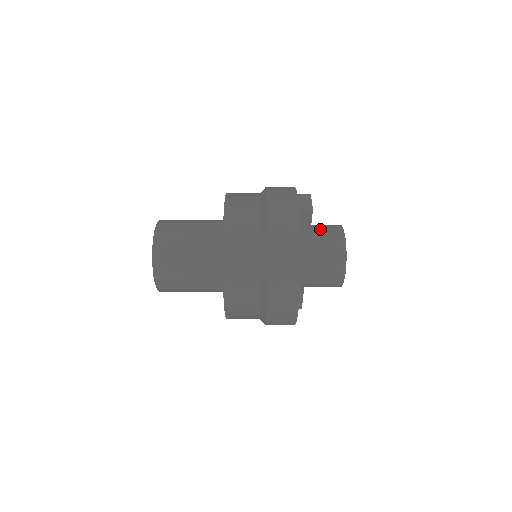
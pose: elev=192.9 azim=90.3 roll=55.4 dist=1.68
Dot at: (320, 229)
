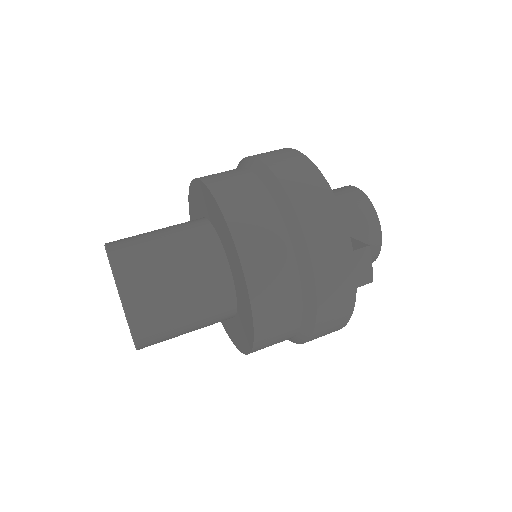
Dot at: (354, 238)
